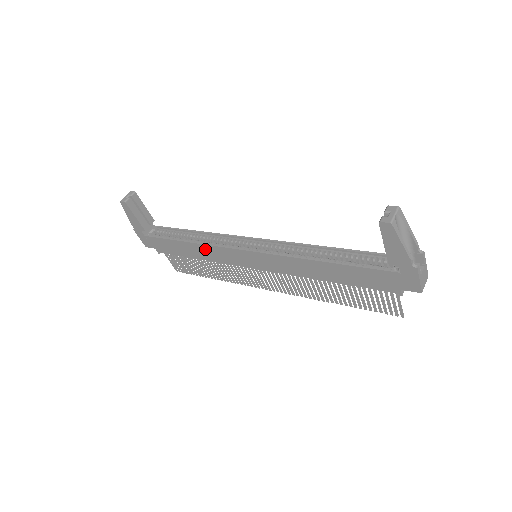
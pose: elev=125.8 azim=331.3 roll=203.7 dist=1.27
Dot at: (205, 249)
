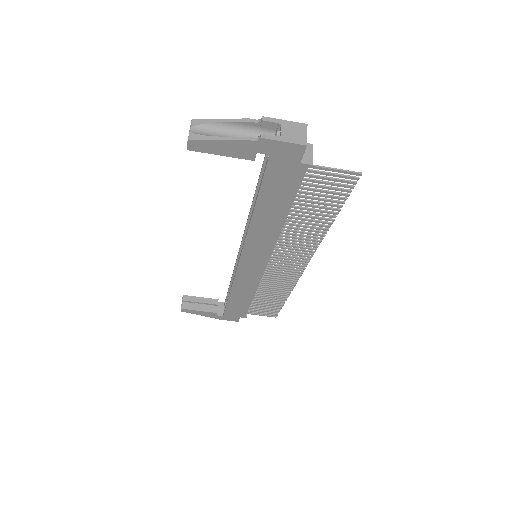
Dot at: (239, 287)
